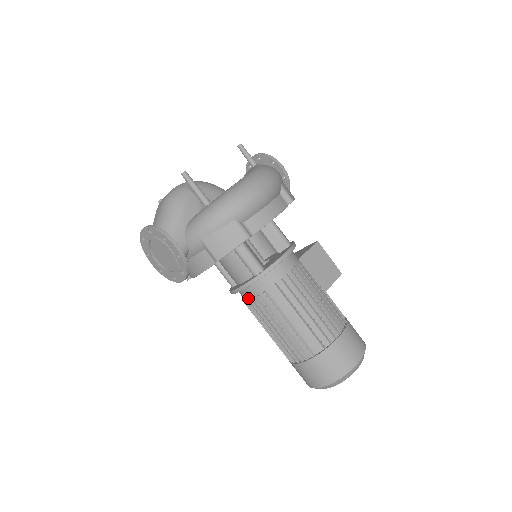
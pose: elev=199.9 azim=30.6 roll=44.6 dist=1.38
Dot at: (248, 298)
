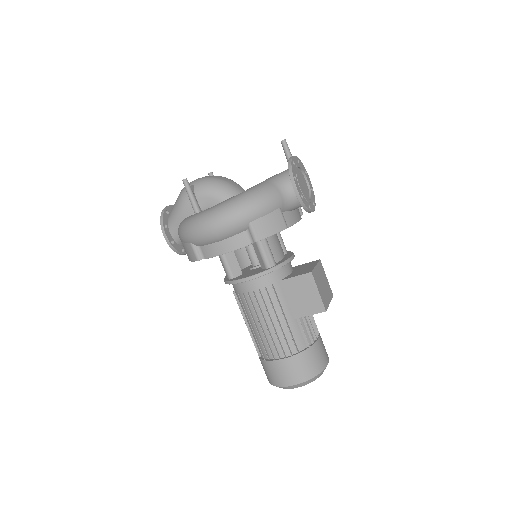
Dot at: occluded
